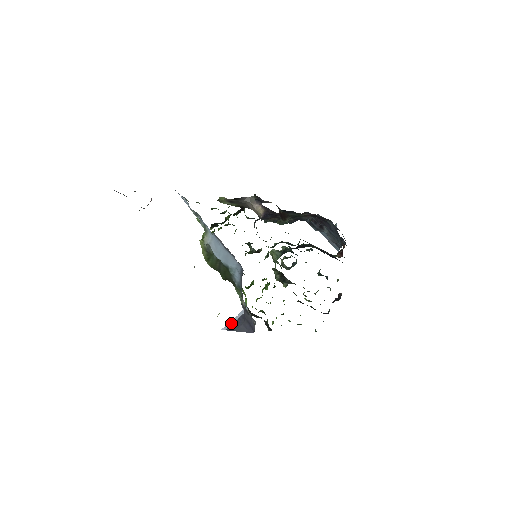
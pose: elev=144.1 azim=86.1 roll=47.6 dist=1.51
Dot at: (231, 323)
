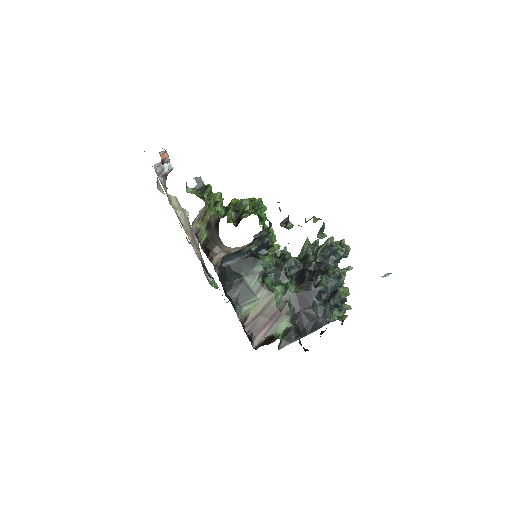
Dot at: occluded
